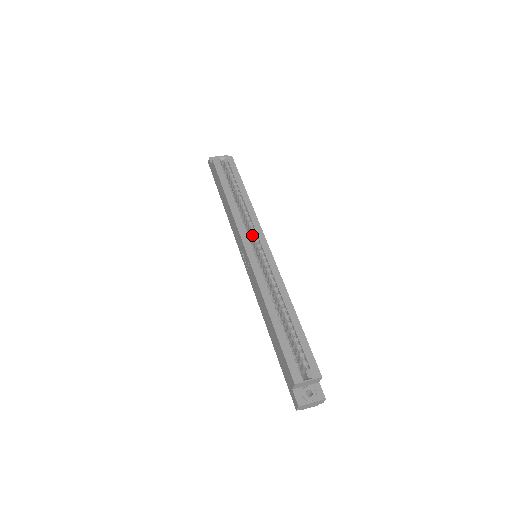
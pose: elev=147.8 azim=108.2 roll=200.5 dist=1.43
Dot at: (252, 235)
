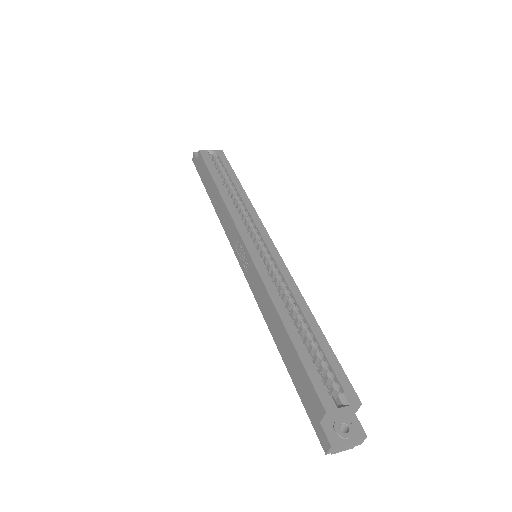
Dot at: (251, 231)
